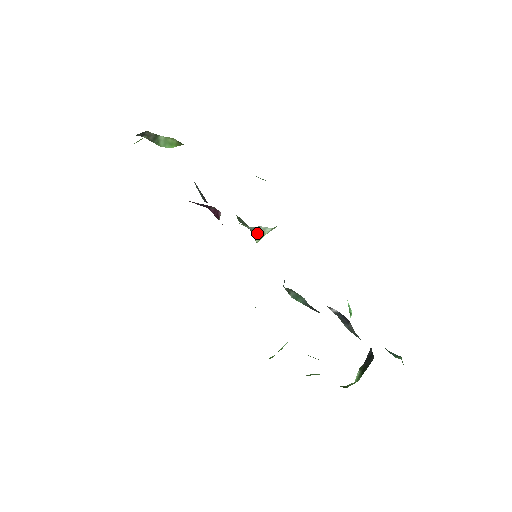
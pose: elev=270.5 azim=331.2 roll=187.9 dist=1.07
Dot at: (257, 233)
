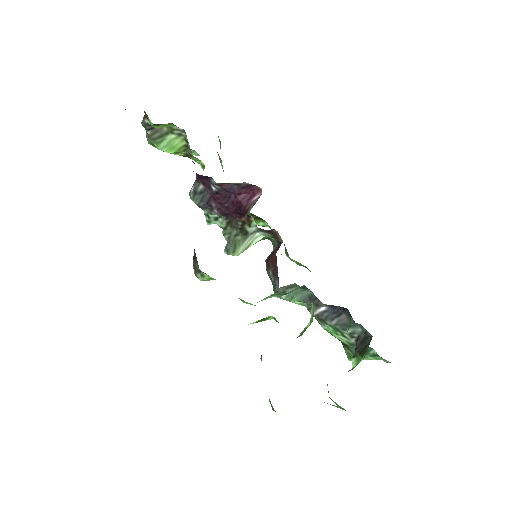
Dot at: (247, 241)
